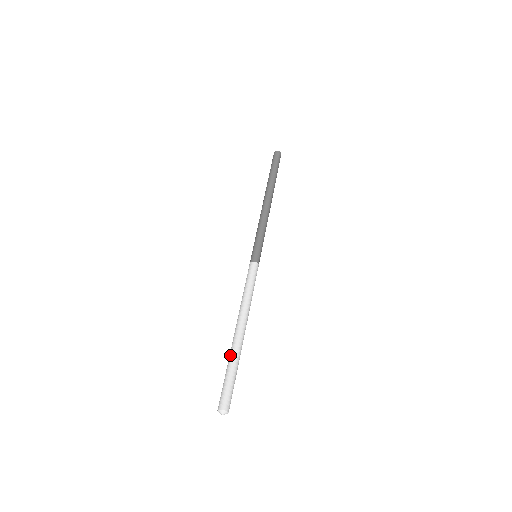
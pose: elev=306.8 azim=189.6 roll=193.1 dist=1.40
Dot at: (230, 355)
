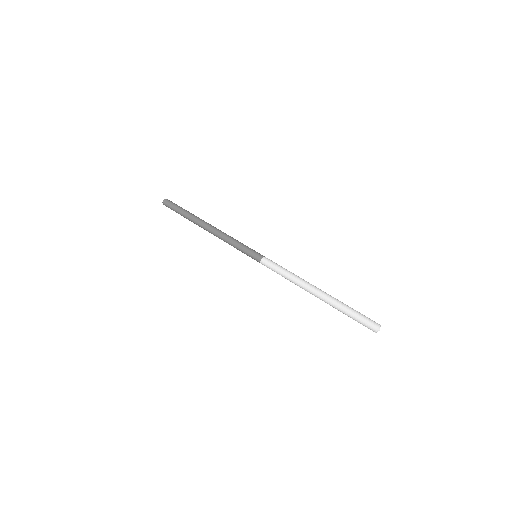
Dot at: (337, 303)
